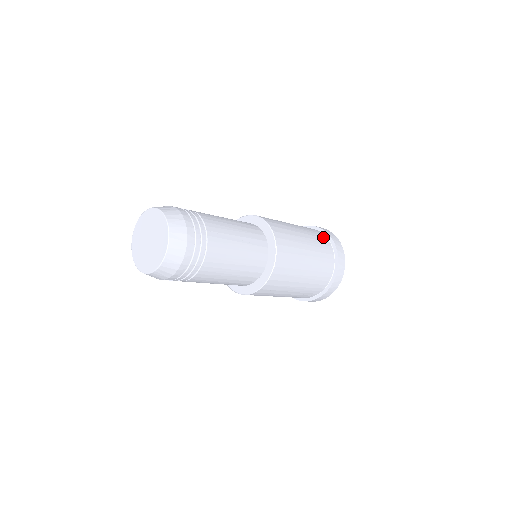
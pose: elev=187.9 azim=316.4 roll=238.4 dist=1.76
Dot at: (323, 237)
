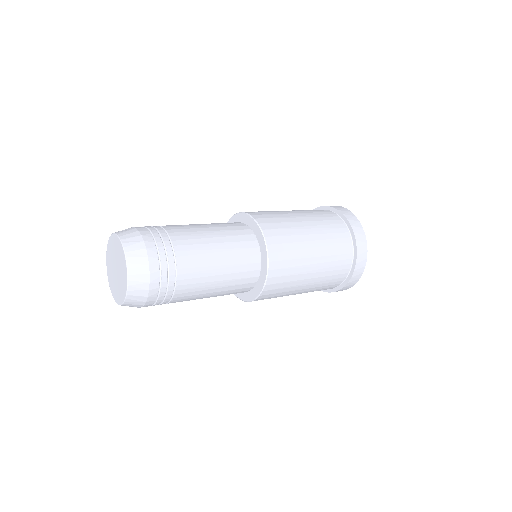
Dot at: (343, 231)
